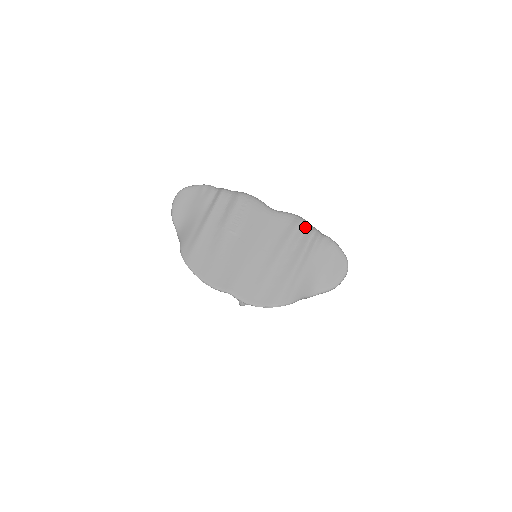
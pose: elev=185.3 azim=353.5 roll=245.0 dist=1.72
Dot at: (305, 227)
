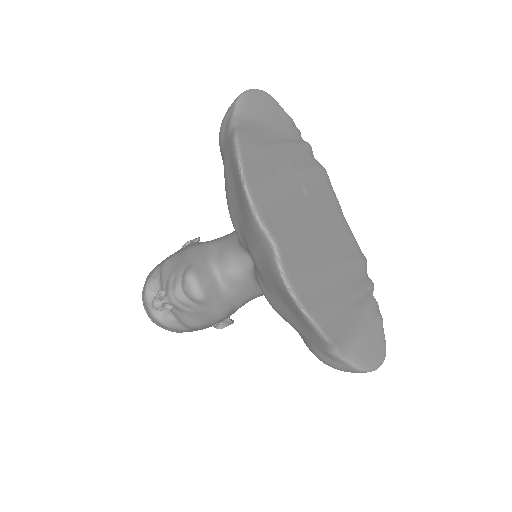
Dot at: (366, 271)
